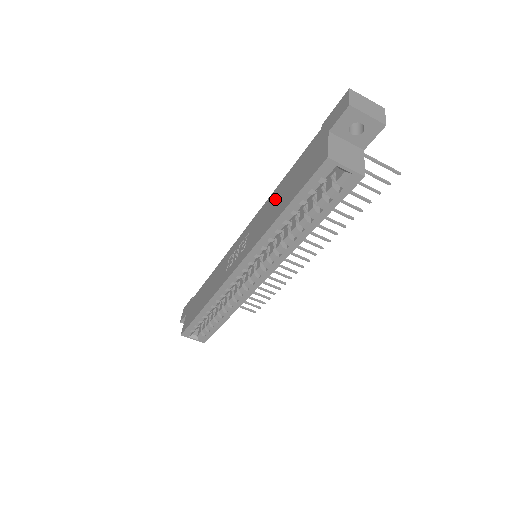
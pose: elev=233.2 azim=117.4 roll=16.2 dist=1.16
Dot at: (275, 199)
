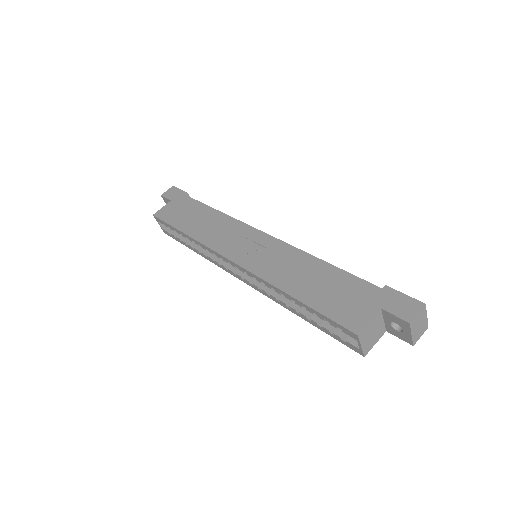
Dot at: (306, 269)
